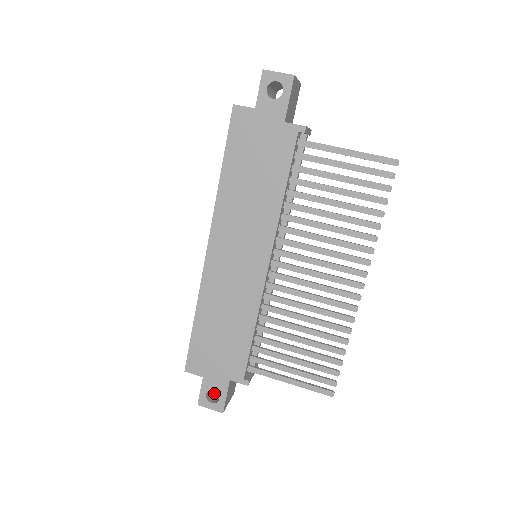
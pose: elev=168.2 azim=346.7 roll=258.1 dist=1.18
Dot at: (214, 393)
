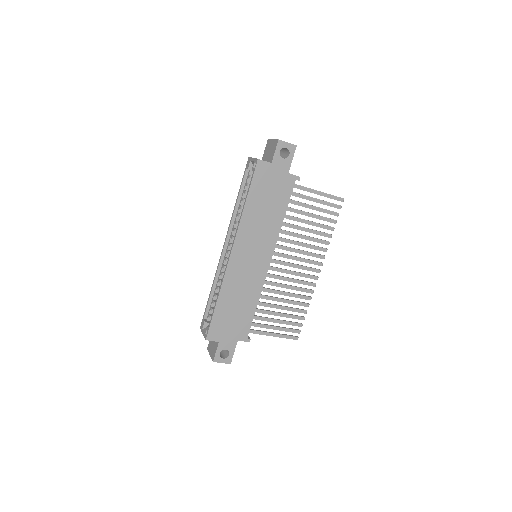
Dot at: occluded
